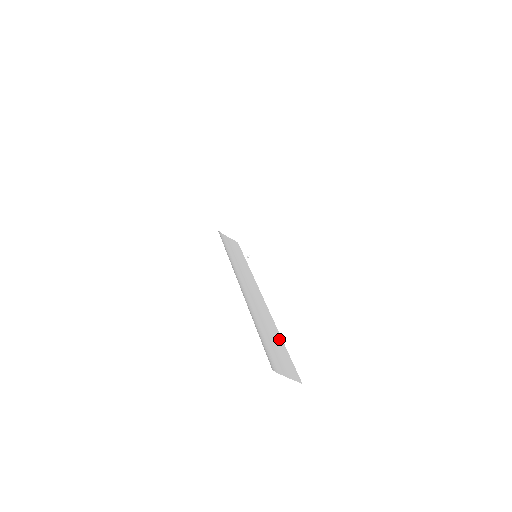
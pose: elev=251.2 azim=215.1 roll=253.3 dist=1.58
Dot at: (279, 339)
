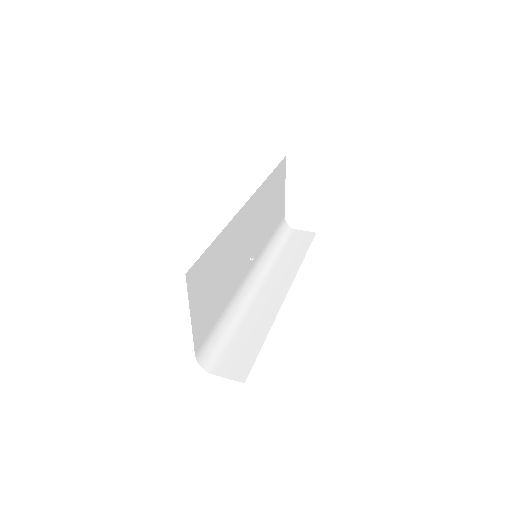
Dot at: (261, 337)
